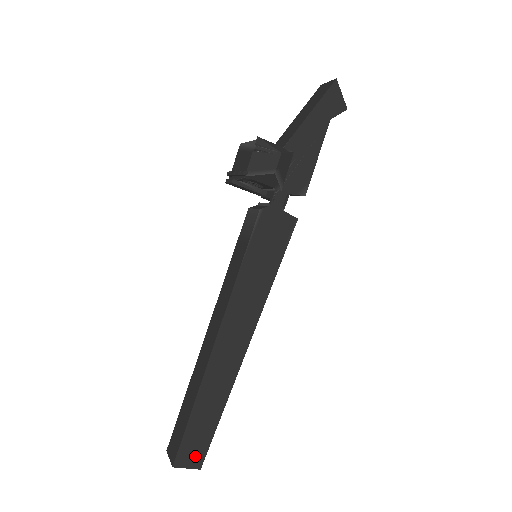
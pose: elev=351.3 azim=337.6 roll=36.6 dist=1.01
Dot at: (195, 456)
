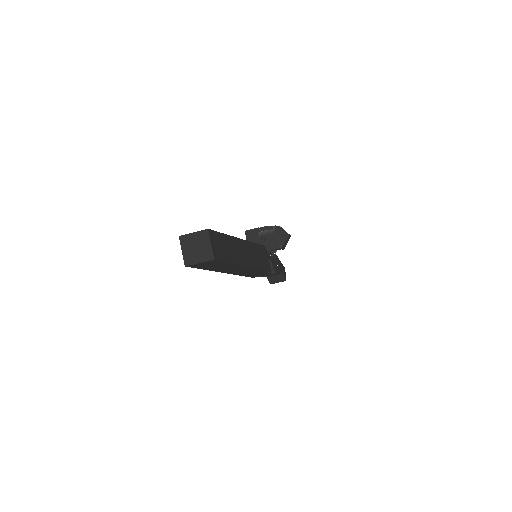
Dot at: (216, 249)
